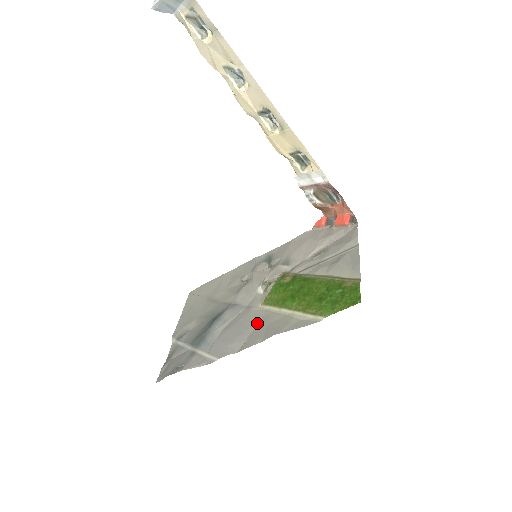
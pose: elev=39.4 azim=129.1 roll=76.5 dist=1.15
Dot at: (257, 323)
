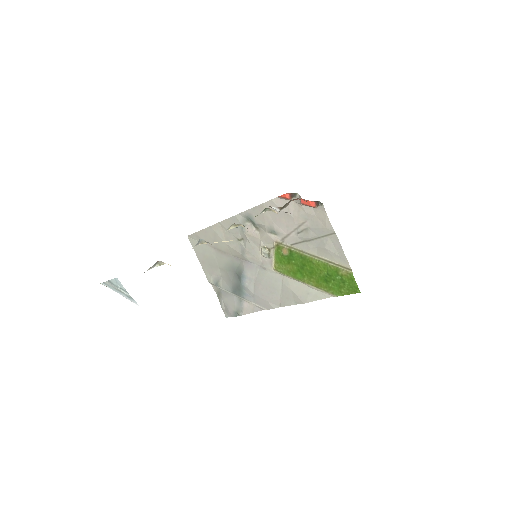
Dot at: (281, 286)
